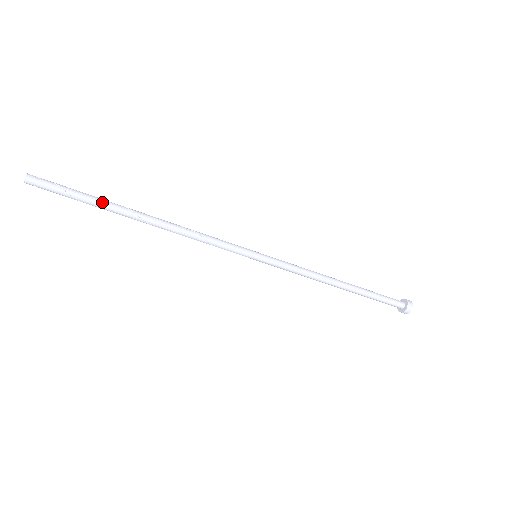
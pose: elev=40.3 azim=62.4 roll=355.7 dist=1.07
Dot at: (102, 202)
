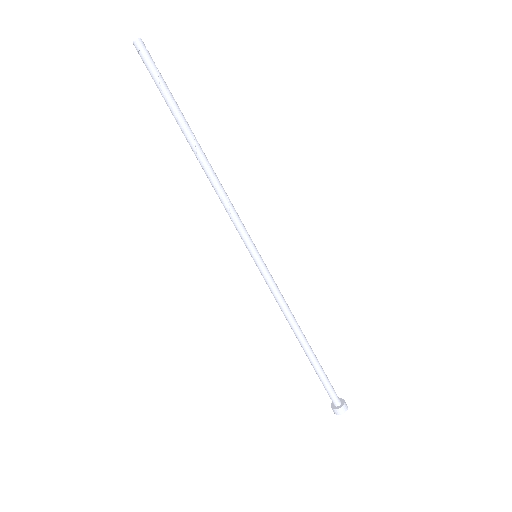
Dot at: (178, 107)
